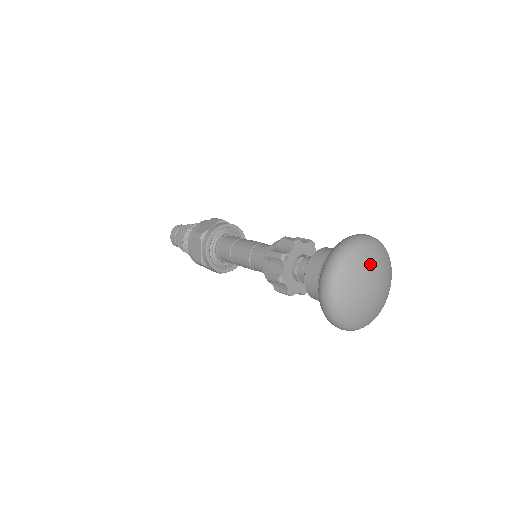
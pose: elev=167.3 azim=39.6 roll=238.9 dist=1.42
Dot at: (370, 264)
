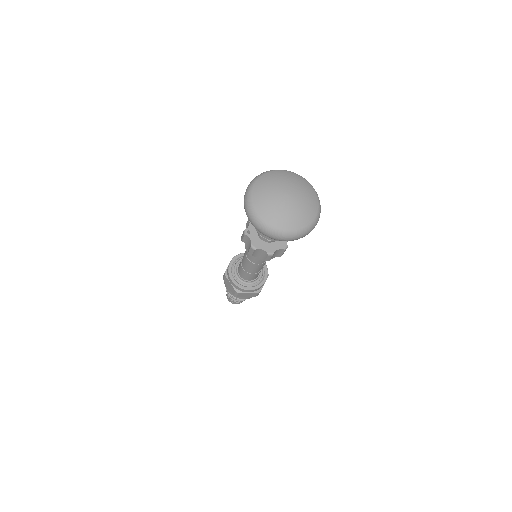
Dot at: (271, 184)
